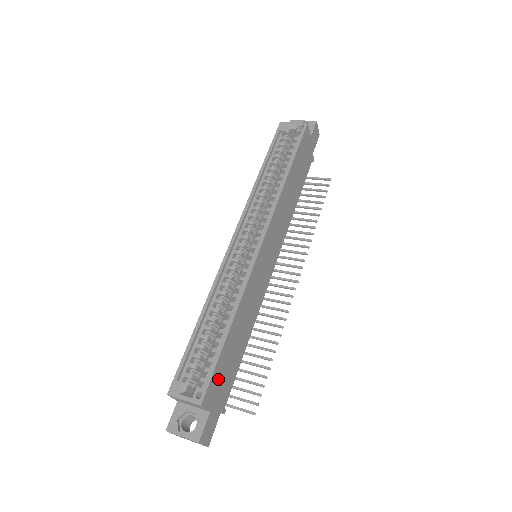
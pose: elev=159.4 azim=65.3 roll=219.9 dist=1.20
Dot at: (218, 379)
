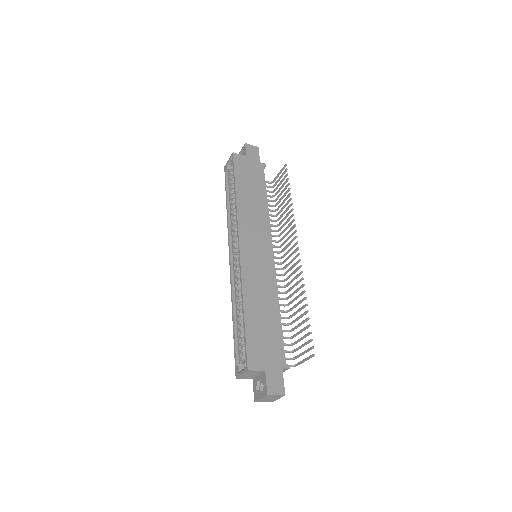
Dot at: (257, 348)
